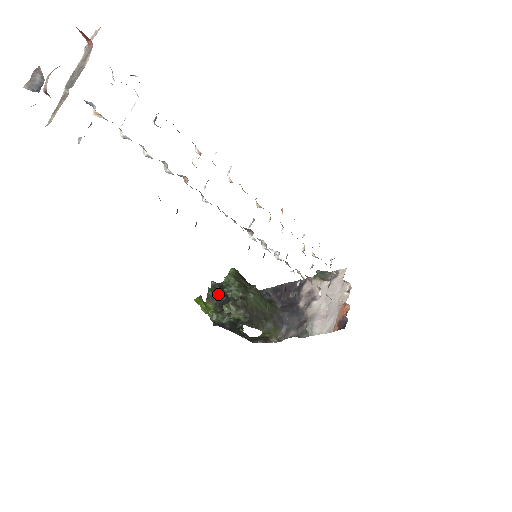
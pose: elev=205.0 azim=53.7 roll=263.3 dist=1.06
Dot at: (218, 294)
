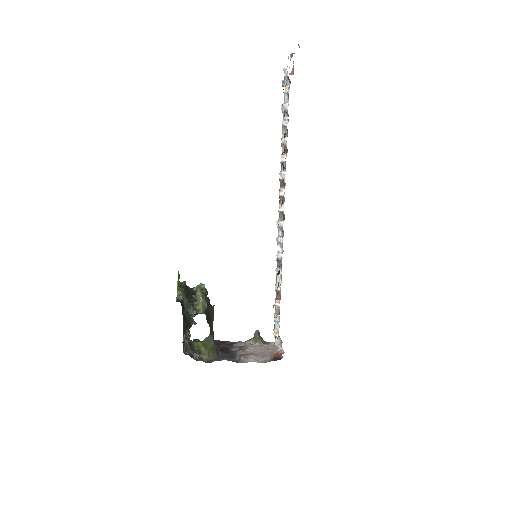
Dot at: (188, 288)
